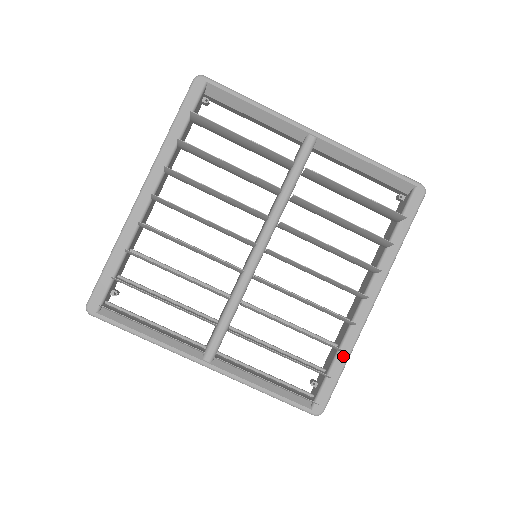
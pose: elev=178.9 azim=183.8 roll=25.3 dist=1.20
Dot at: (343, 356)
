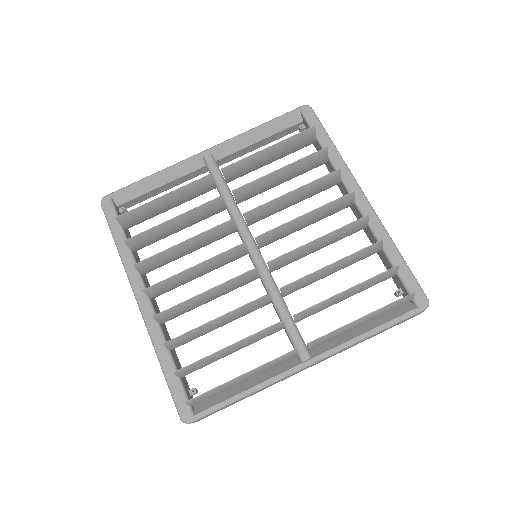
Dot at: (390, 249)
